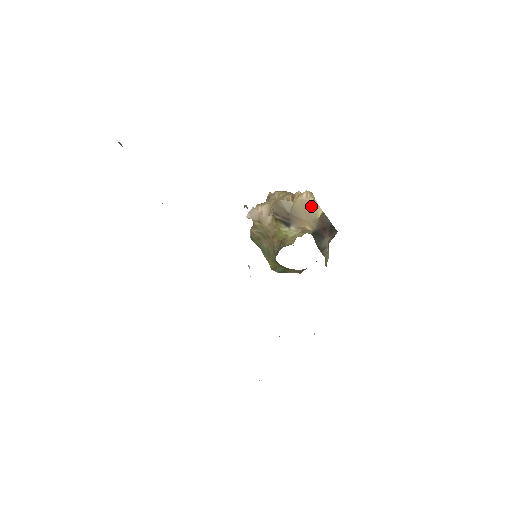
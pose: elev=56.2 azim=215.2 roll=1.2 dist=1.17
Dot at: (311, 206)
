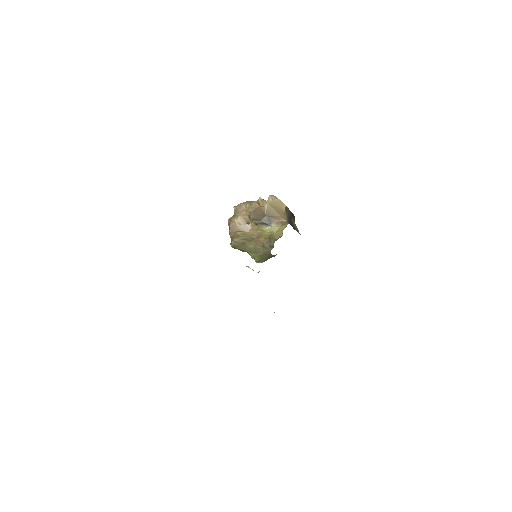
Dot at: (277, 205)
